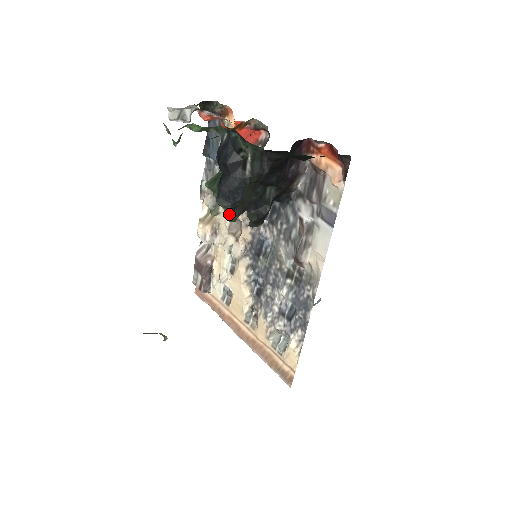
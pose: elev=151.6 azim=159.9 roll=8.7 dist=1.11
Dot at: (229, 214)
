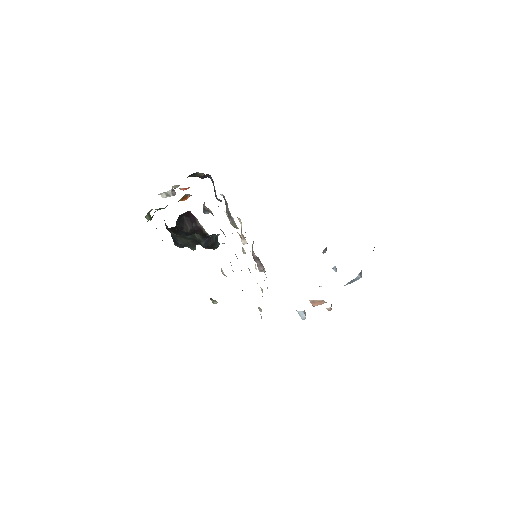
Dot at: (189, 247)
